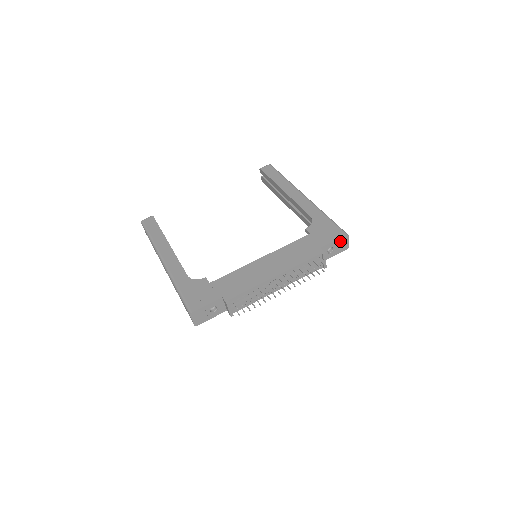
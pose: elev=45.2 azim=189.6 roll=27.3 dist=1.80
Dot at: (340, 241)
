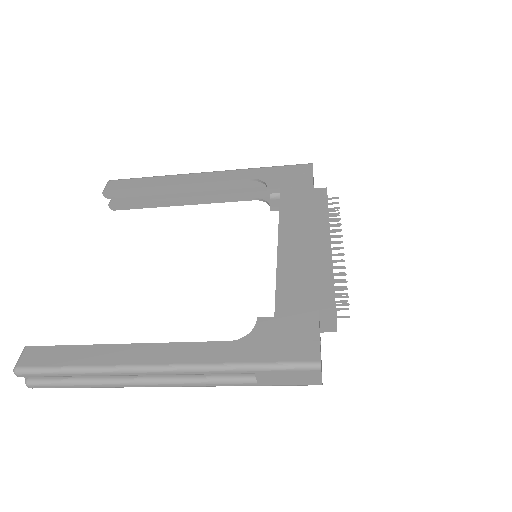
Dot at: occluded
